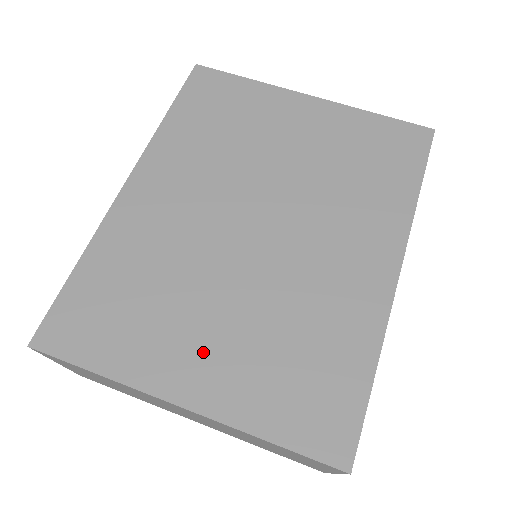
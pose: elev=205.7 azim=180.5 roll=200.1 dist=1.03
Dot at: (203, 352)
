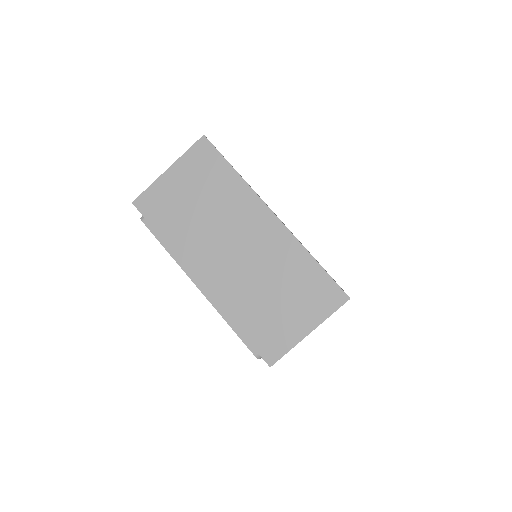
Dot at: occluded
